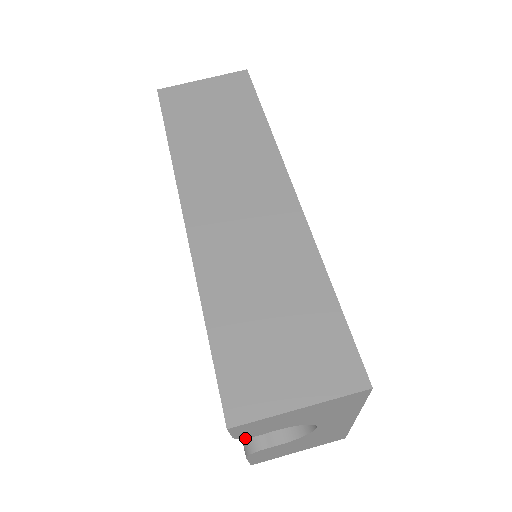
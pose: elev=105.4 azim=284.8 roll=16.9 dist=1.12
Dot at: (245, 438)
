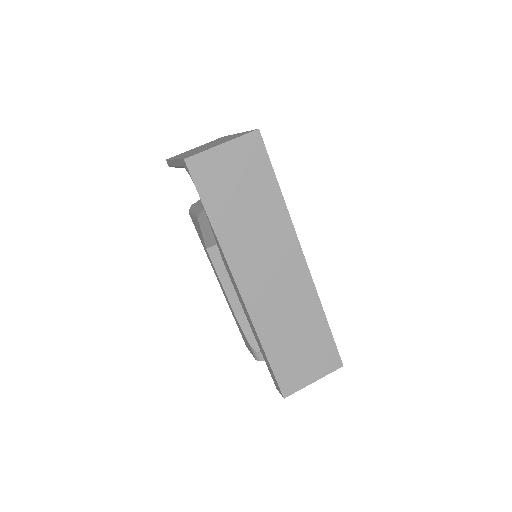
Dot at: (256, 354)
